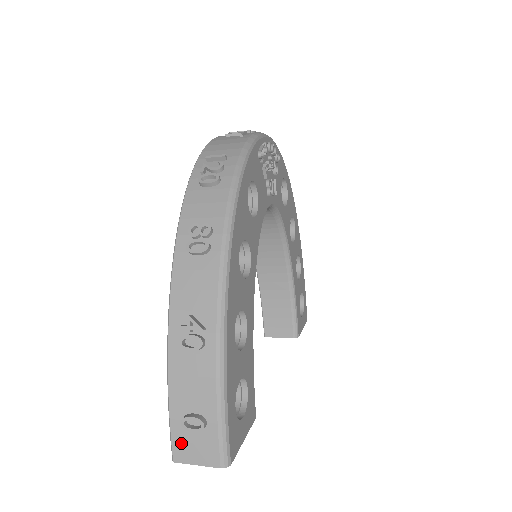
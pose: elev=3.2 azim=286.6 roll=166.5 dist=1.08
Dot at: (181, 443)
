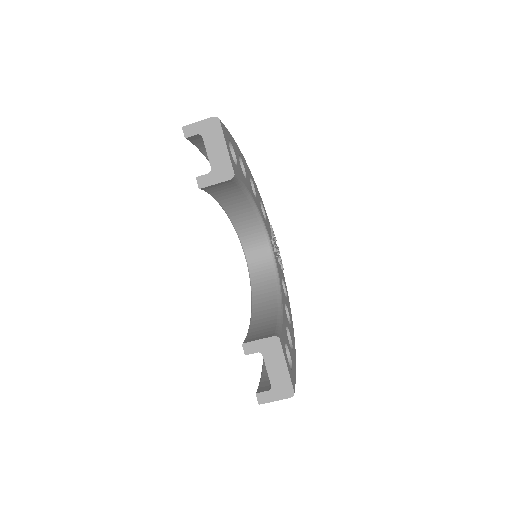
Dot at: occluded
